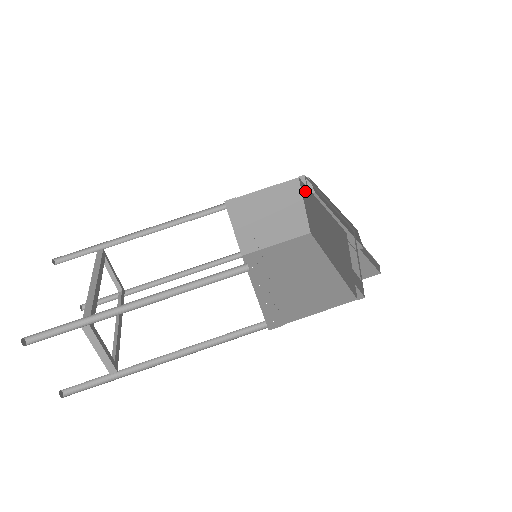
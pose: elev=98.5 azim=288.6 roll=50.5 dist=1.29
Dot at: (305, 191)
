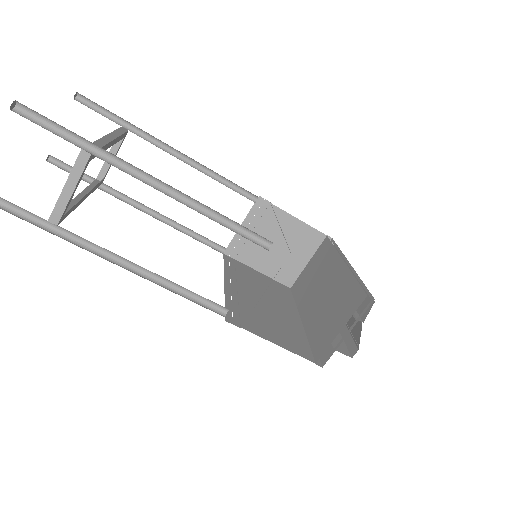
Dot at: (326, 249)
